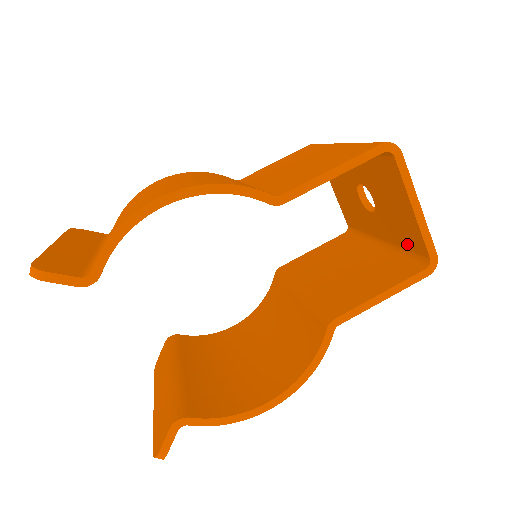
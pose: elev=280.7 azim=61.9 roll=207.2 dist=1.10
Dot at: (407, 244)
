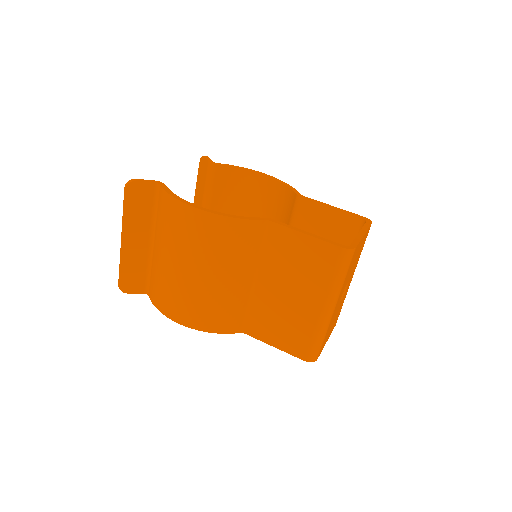
Dot at: occluded
